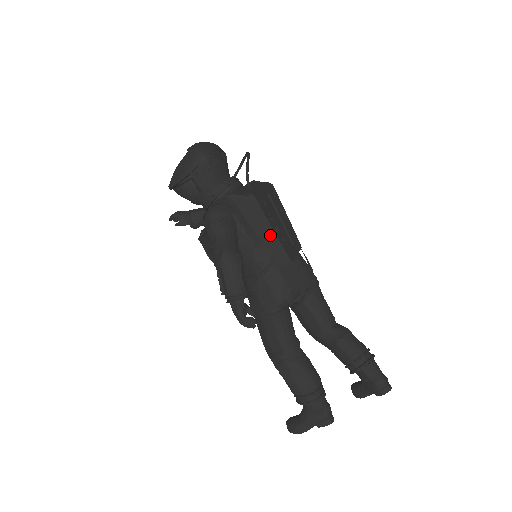
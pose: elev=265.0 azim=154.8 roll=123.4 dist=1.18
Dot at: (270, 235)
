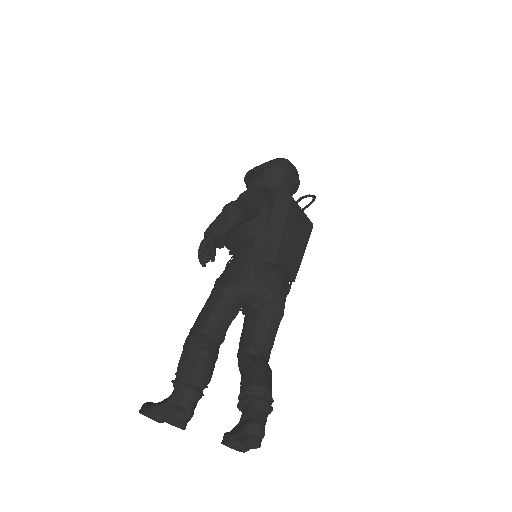
Dot at: (279, 231)
